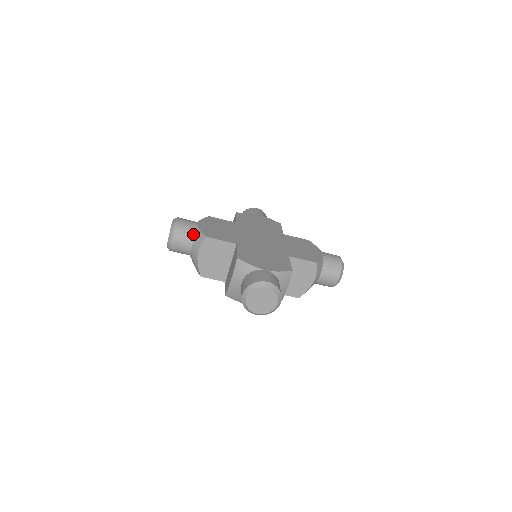
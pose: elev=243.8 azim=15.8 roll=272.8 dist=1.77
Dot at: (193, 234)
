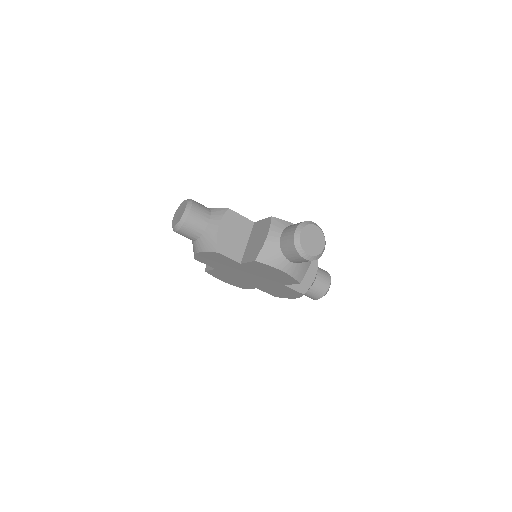
Dot at: occluded
